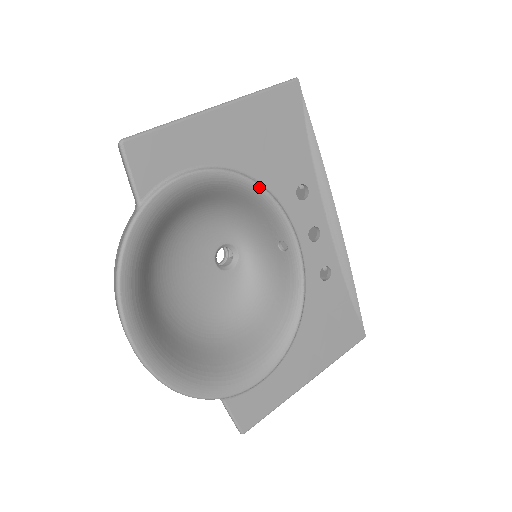
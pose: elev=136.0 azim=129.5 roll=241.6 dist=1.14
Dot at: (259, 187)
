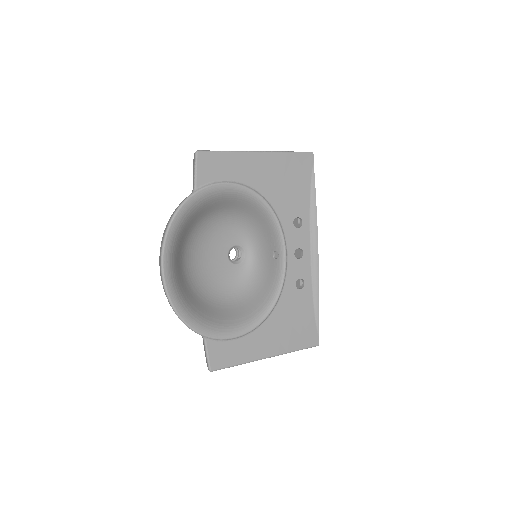
Dot at: (270, 208)
